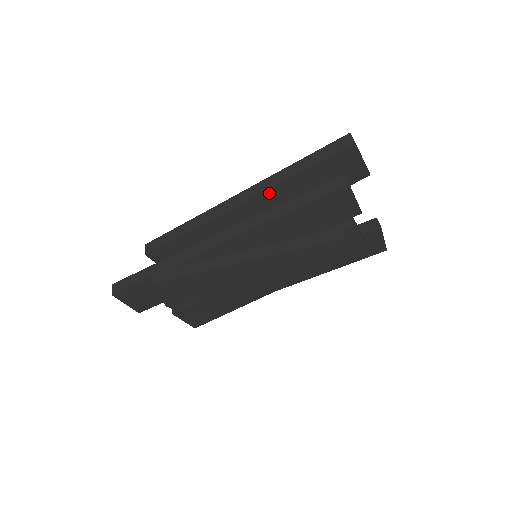
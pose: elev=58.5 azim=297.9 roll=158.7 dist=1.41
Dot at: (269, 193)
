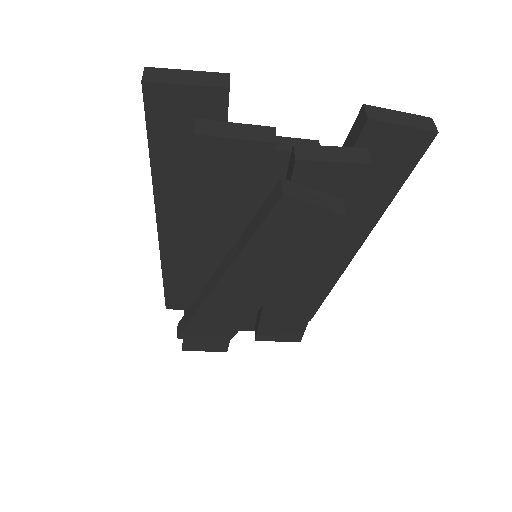
Dot at: (162, 202)
